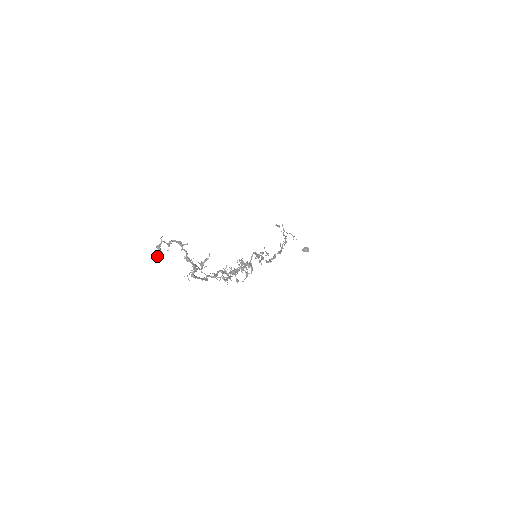
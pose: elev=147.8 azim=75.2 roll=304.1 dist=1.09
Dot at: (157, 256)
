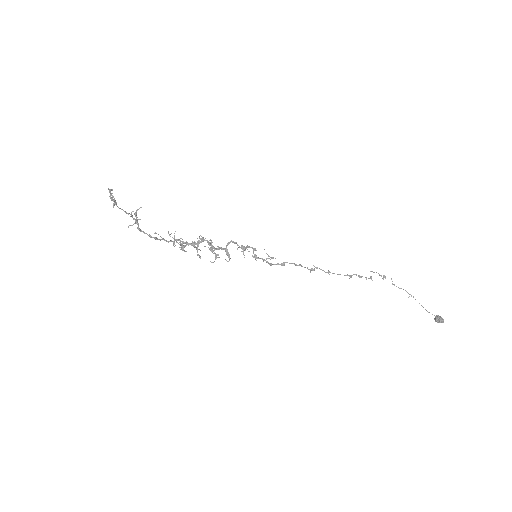
Dot at: (113, 207)
